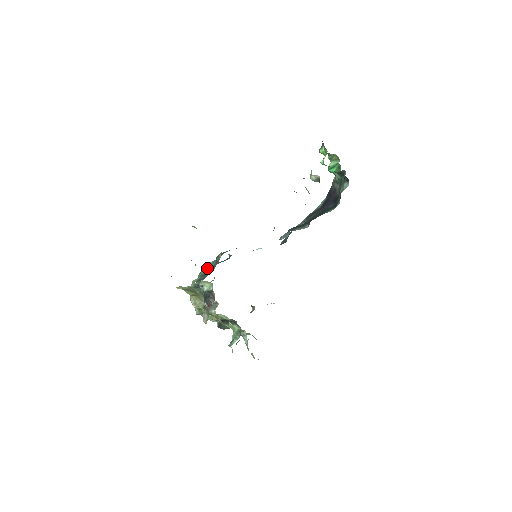
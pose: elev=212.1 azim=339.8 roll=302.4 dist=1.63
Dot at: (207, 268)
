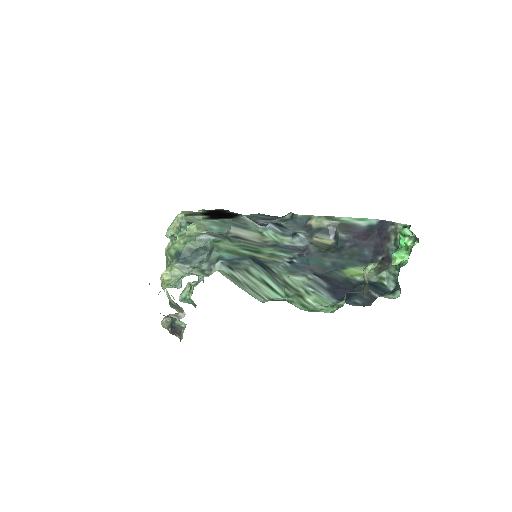
Dot at: (198, 242)
